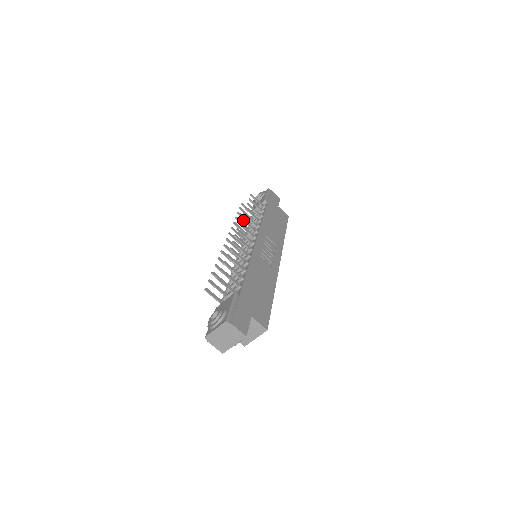
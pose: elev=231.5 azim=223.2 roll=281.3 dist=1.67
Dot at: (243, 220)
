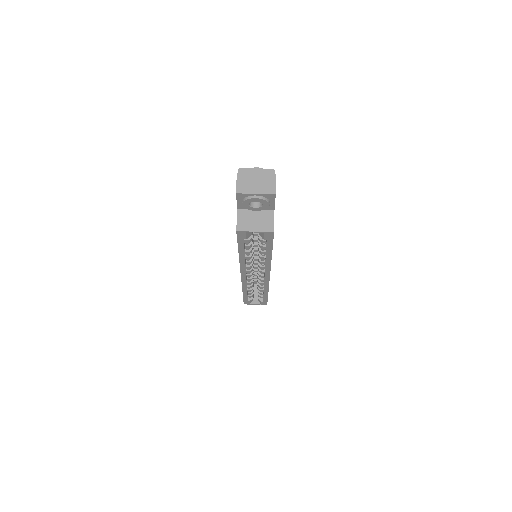
Dot at: occluded
